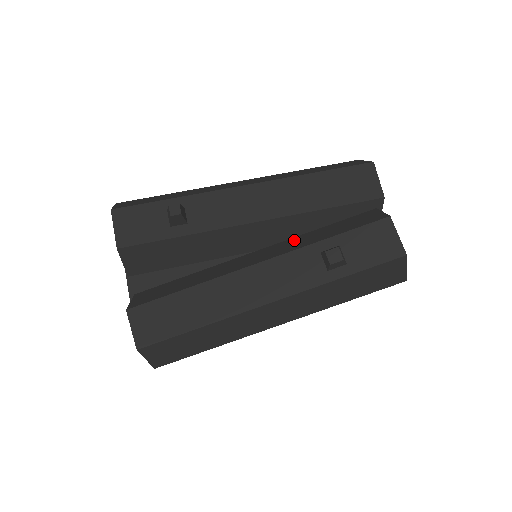
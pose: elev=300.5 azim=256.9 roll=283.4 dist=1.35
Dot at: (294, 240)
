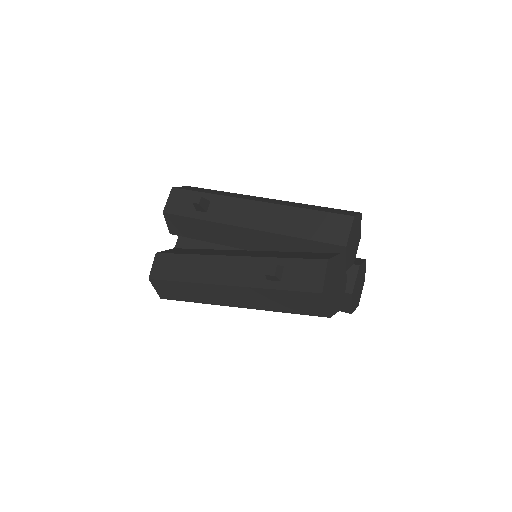
Dot at: (271, 252)
